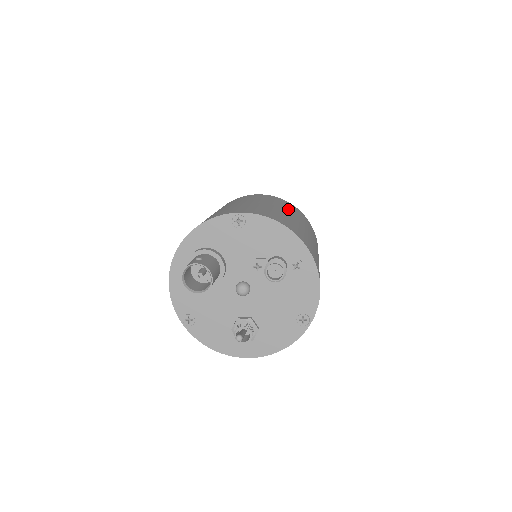
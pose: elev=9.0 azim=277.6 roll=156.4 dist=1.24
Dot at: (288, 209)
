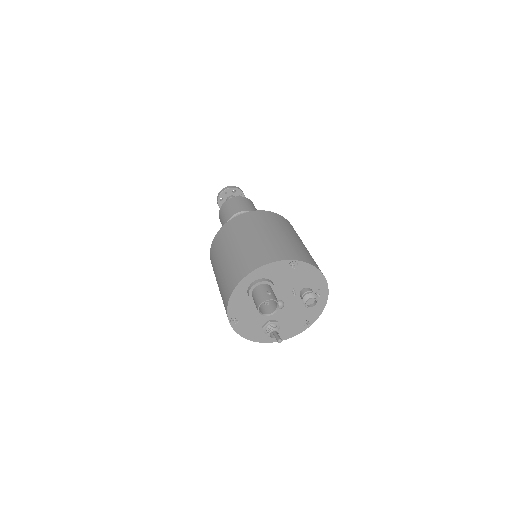
Dot at: (298, 236)
